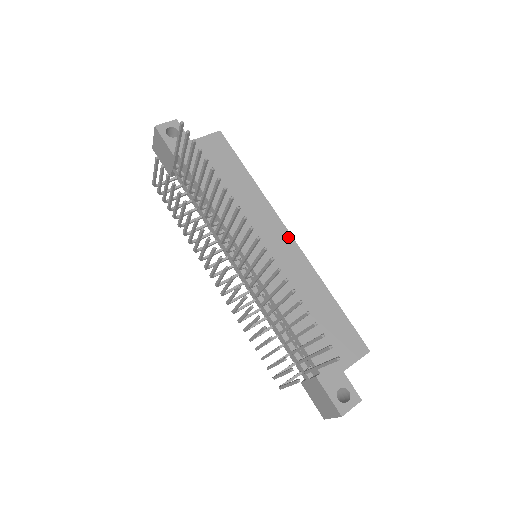
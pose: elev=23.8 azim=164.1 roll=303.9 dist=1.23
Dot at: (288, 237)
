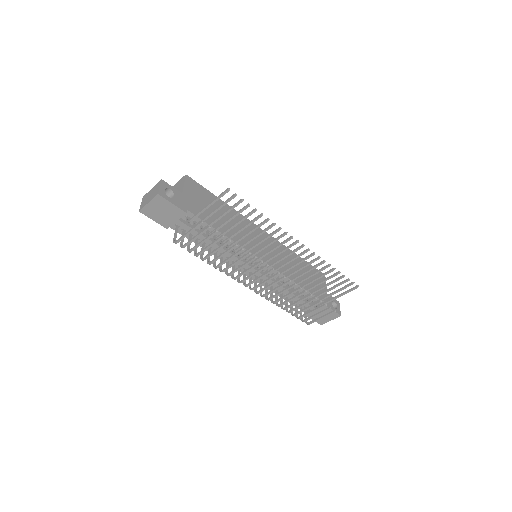
Dot at: (264, 233)
